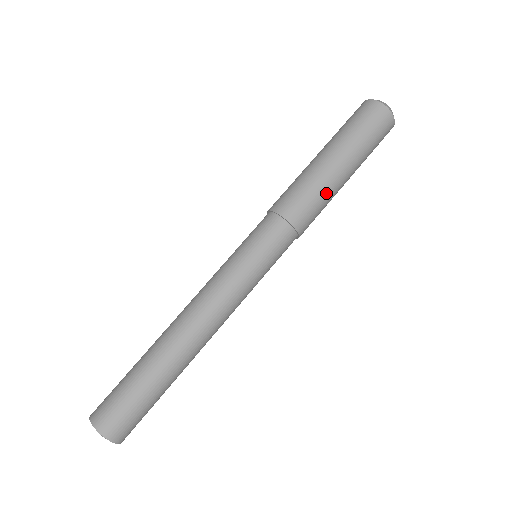
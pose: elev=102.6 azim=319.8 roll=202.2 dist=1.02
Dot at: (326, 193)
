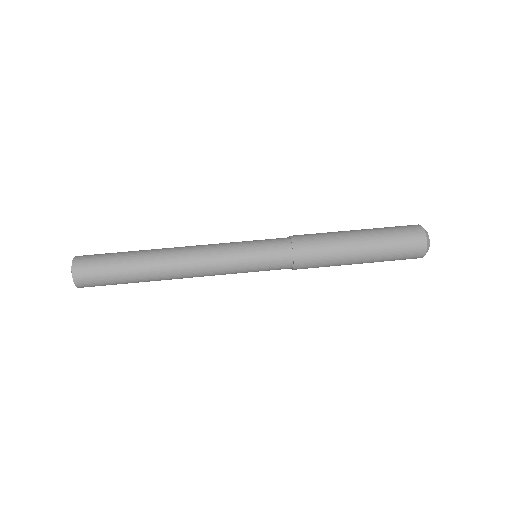
Dot at: (334, 249)
